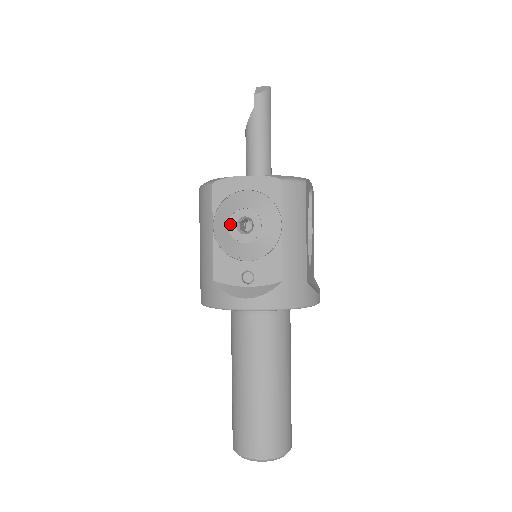
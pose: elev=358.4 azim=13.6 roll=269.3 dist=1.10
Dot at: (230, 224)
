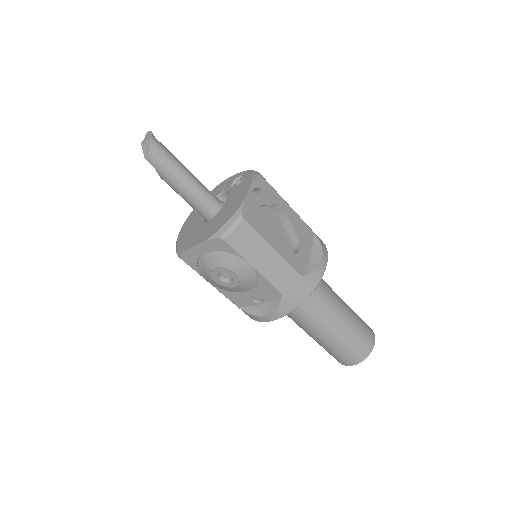
Dot at: (215, 280)
